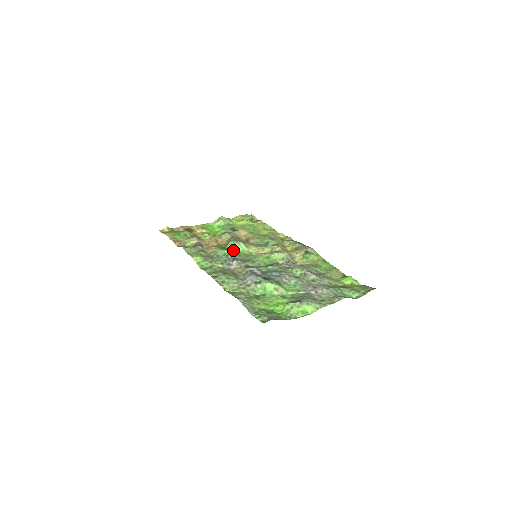
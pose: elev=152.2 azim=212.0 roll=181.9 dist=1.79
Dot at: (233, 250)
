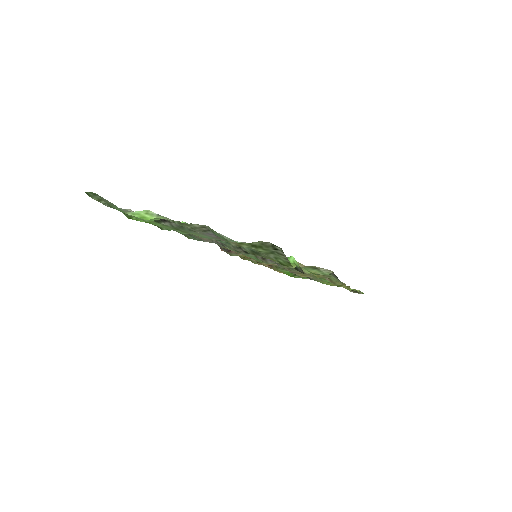
Dot at: occluded
